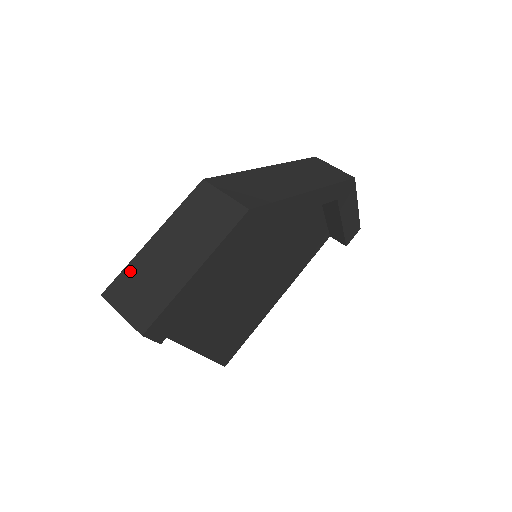
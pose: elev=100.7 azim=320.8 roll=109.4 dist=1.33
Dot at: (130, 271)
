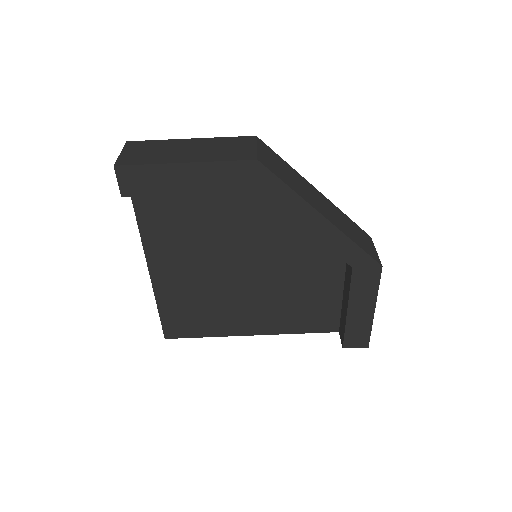
Dot at: (156, 142)
